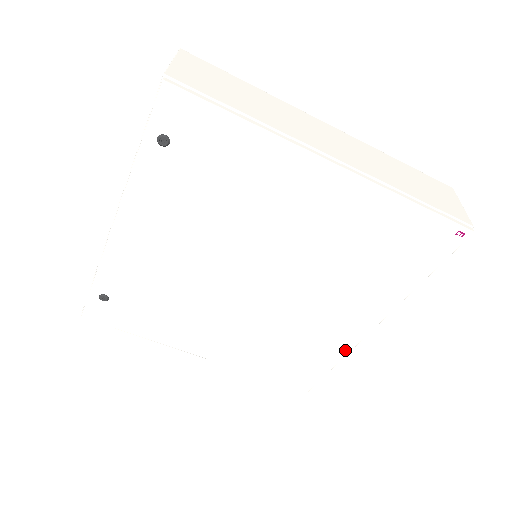
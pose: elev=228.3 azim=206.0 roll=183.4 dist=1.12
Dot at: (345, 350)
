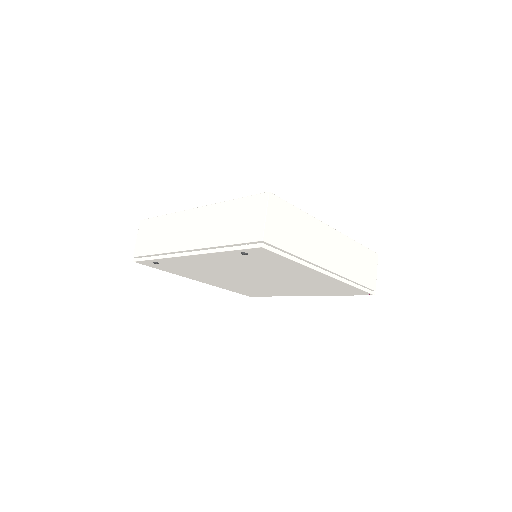
Dot at: occluded
